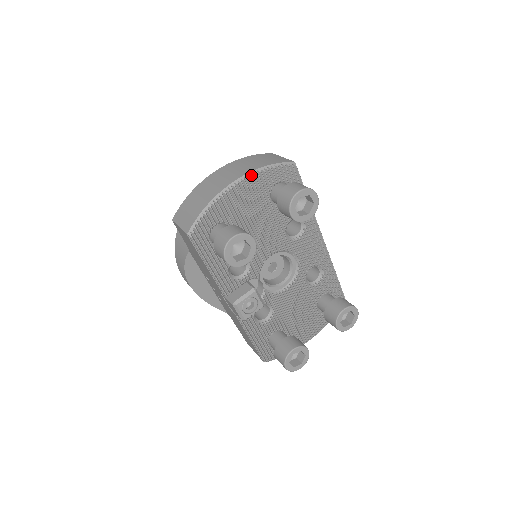
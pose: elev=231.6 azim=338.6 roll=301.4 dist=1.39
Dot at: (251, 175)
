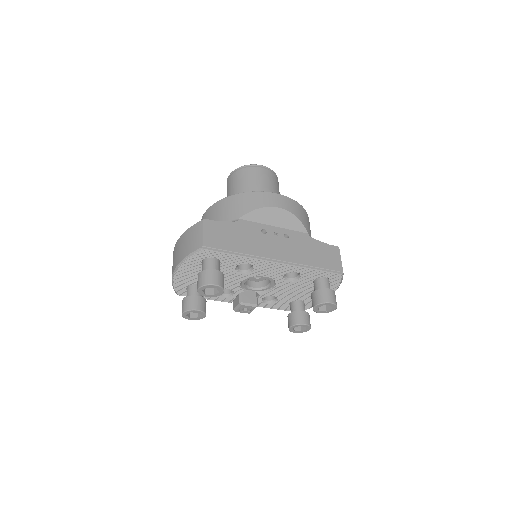
Dot at: (180, 265)
